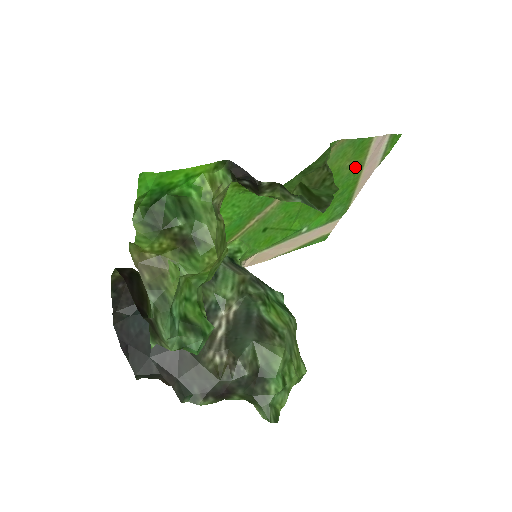
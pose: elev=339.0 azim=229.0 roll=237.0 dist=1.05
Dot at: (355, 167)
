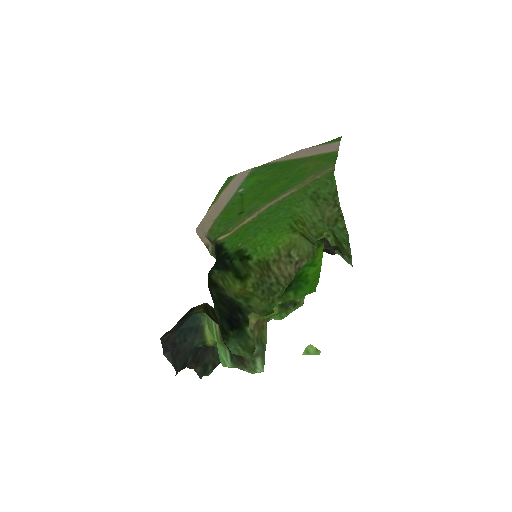
Dot at: (308, 160)
